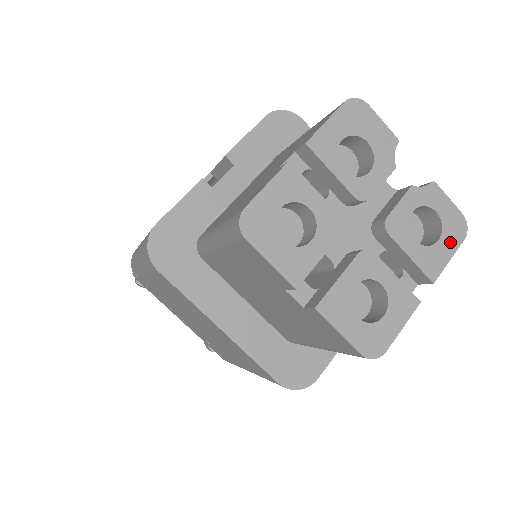
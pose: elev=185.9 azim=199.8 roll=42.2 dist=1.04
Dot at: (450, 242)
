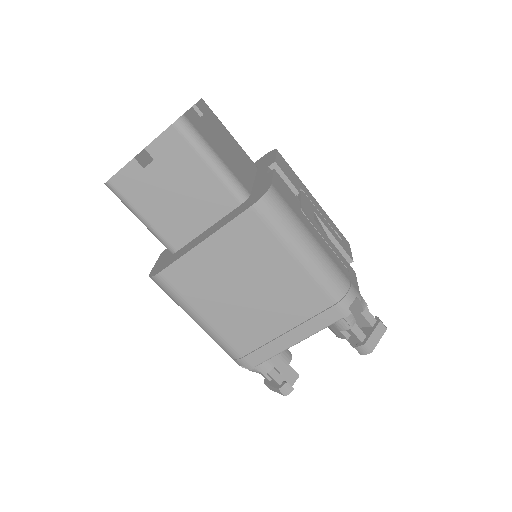
Dot at: occluded
